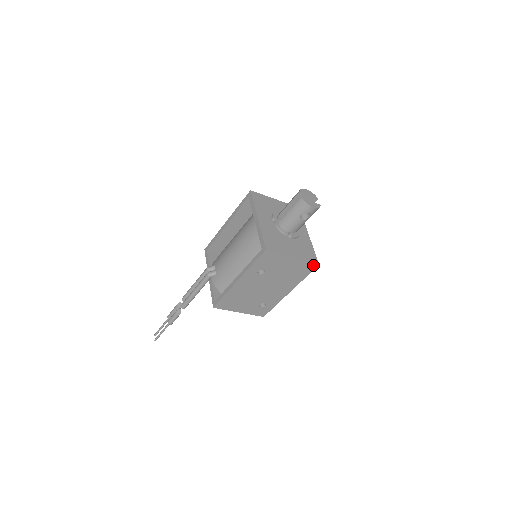
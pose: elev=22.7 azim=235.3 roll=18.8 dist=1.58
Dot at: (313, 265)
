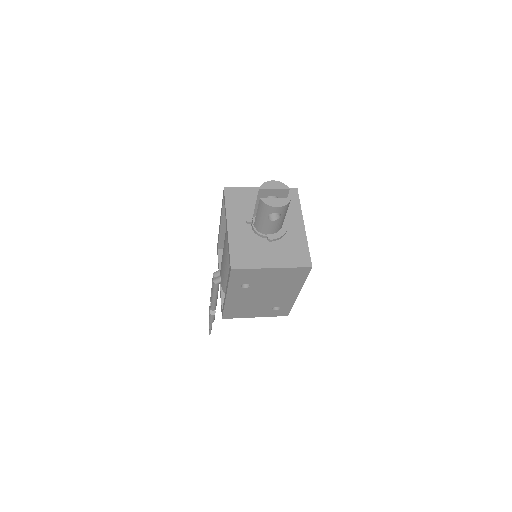
Dot at: (305, 269)
